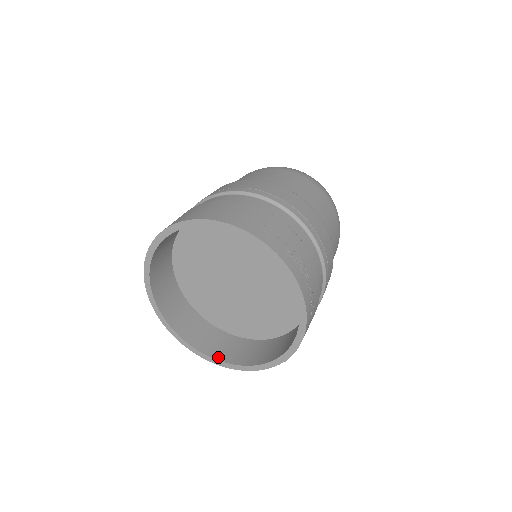
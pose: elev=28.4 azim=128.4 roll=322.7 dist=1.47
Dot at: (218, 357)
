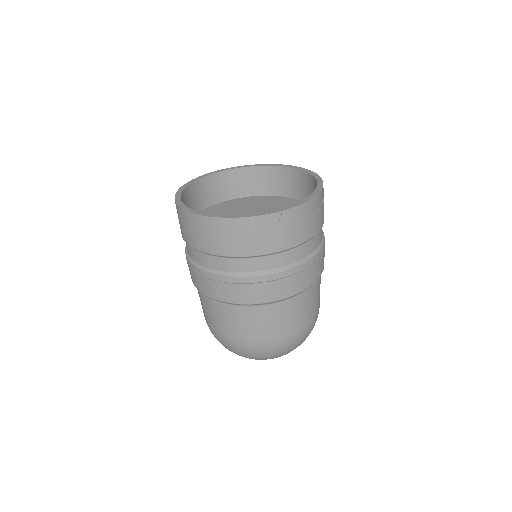
Dot at: occluded
